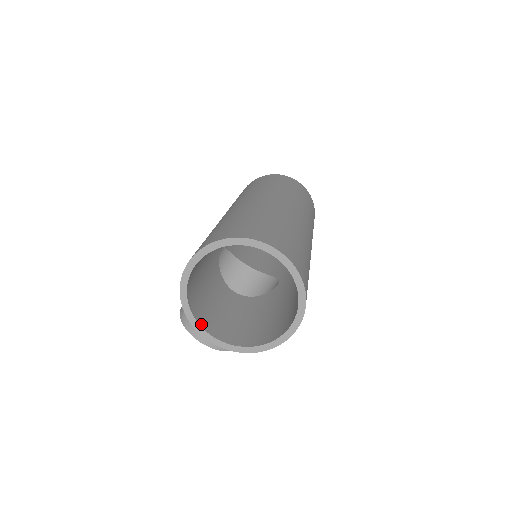
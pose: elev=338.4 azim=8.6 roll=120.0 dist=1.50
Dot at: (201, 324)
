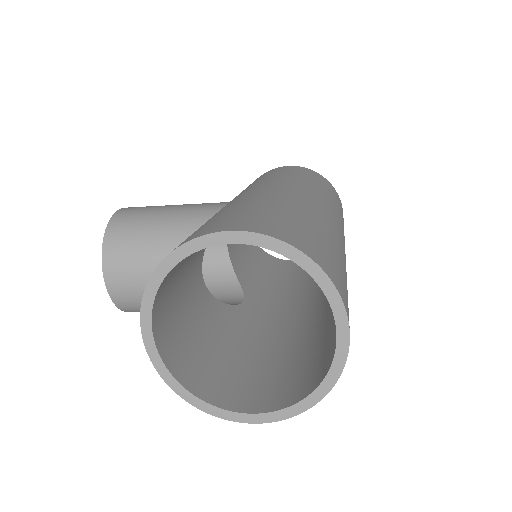
Dot at: (156, 301)
